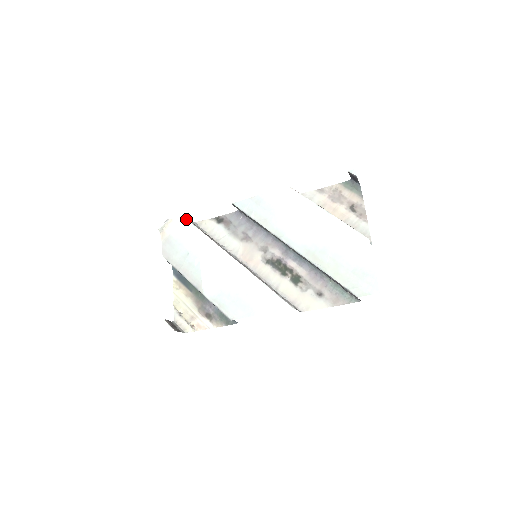
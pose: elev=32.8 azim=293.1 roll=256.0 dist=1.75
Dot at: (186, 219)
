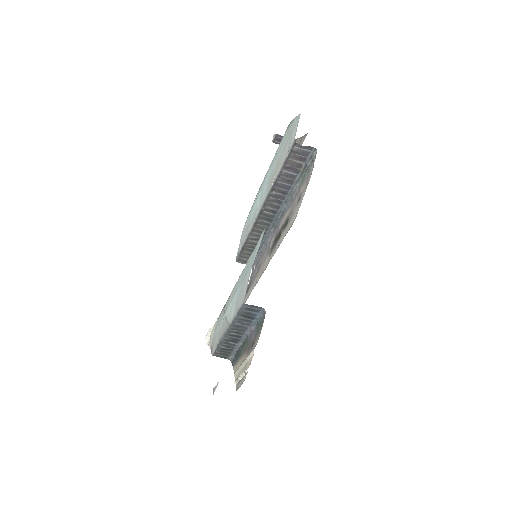
Dot at: occluded
